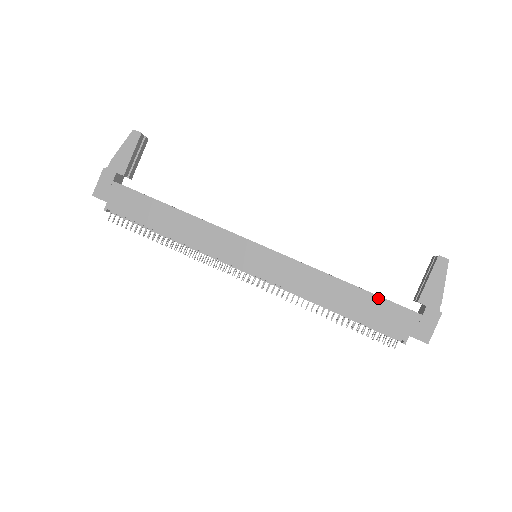
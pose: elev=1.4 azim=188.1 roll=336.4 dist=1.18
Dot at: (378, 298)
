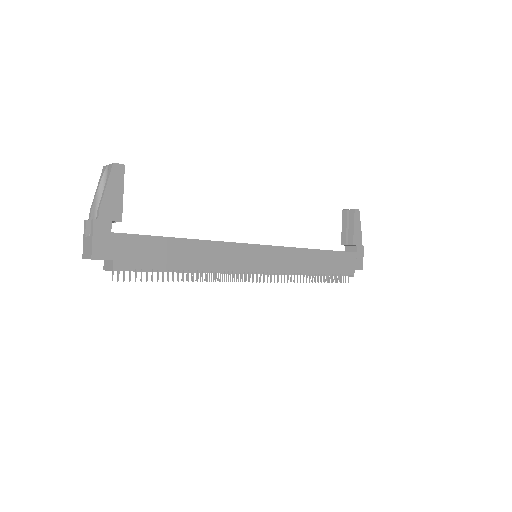
Dot at: (336, 252)
